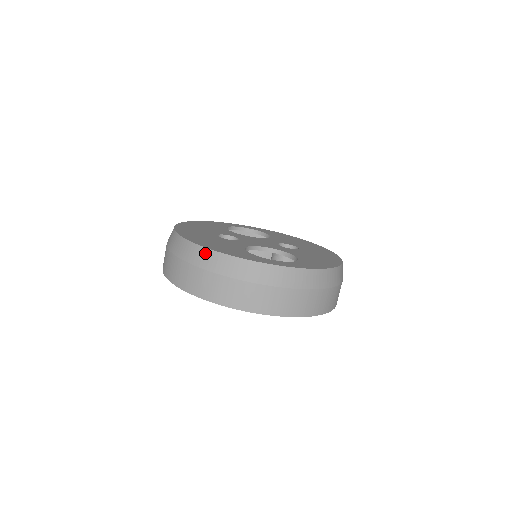
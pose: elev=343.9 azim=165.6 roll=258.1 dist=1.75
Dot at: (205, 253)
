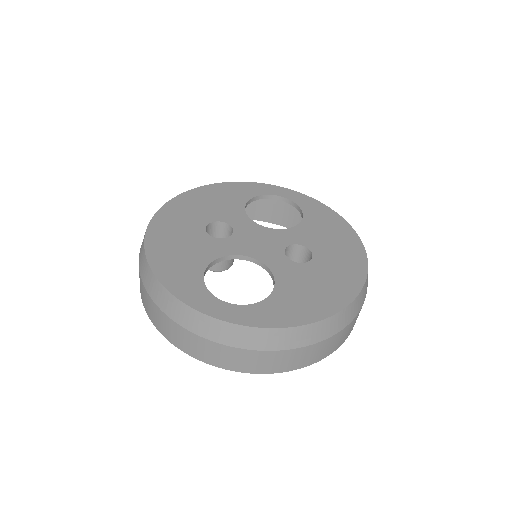
Dot at: (147, 269)
